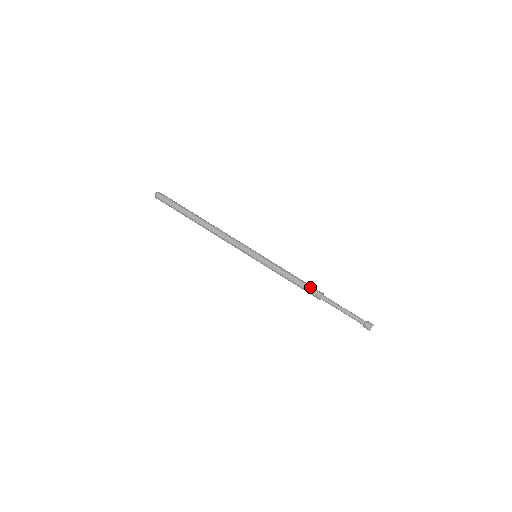
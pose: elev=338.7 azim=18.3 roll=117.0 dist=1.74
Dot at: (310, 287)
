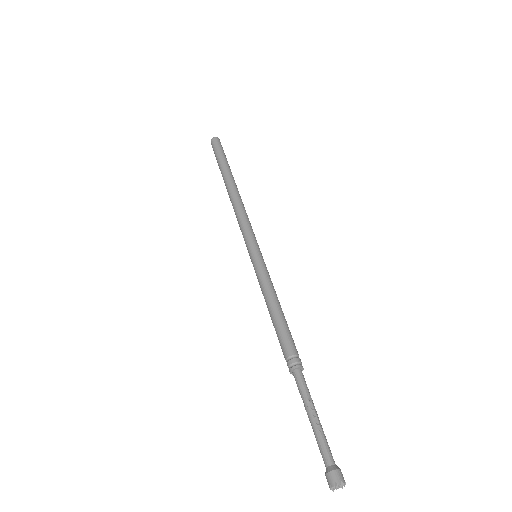
Dot at: (290, 340)
